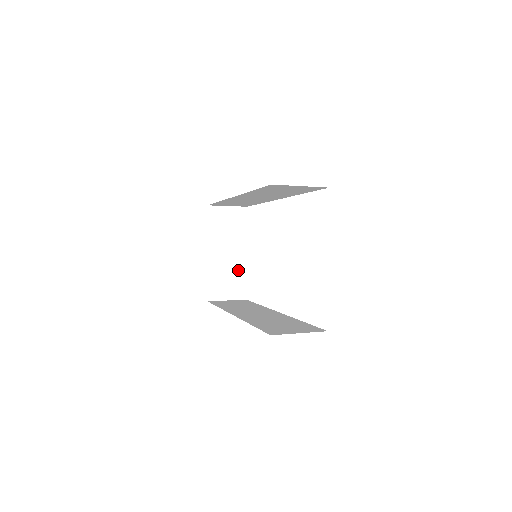
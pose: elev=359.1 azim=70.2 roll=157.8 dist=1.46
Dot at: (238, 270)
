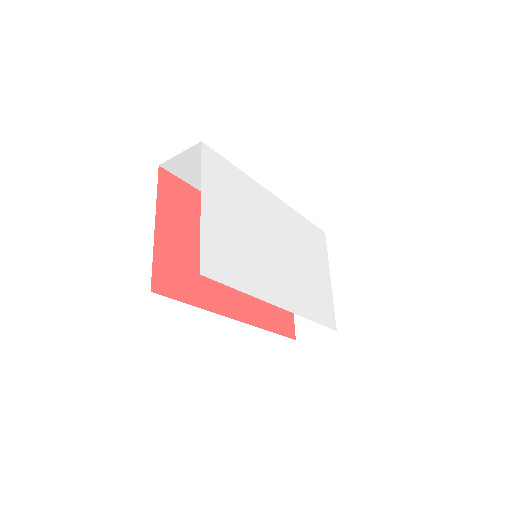
Dot at: occluded
